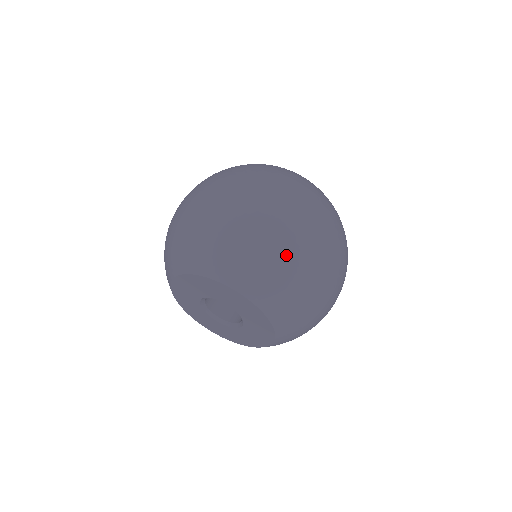
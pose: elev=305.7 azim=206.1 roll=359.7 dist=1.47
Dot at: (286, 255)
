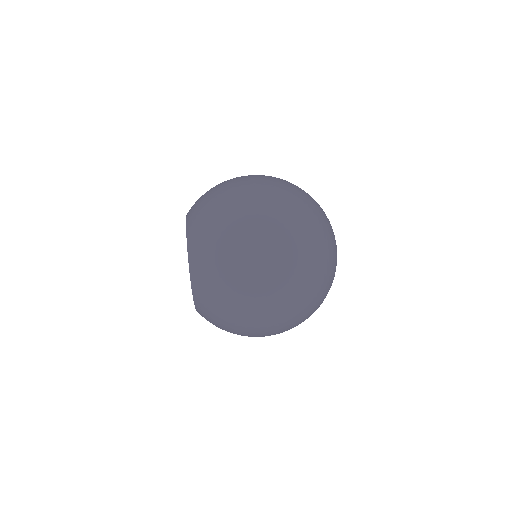
Dot at: (232, 322)
